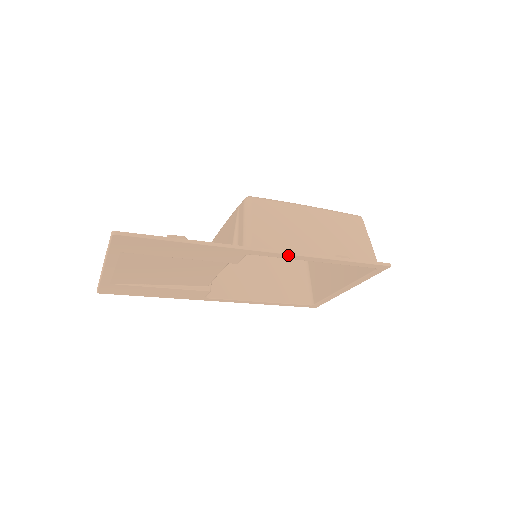
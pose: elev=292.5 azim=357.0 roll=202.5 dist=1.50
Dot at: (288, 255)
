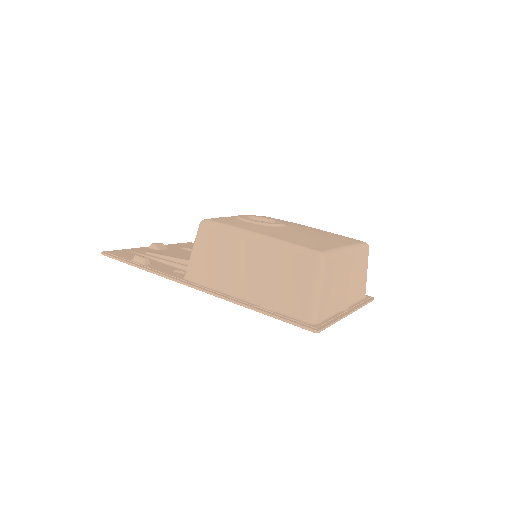
Dot at: (209, 293)
